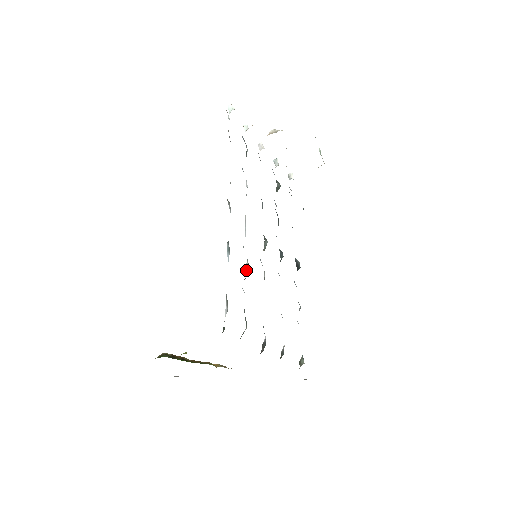
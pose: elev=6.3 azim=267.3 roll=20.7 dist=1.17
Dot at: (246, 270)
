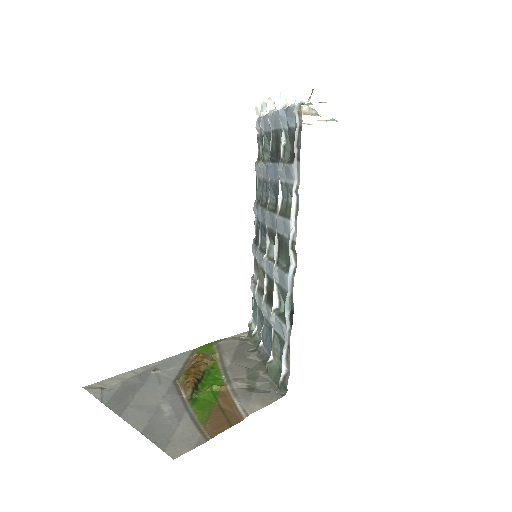
Dot at: (274, 300)
